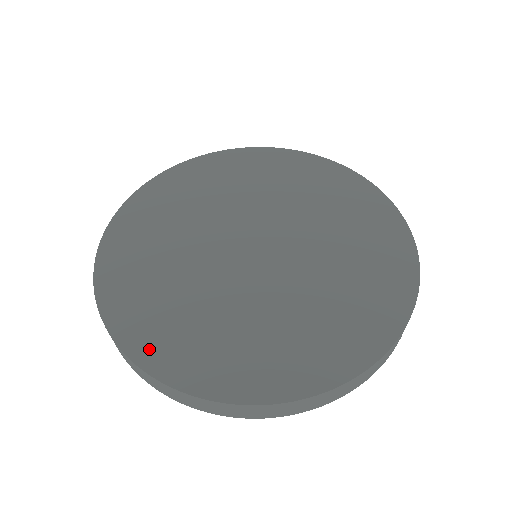
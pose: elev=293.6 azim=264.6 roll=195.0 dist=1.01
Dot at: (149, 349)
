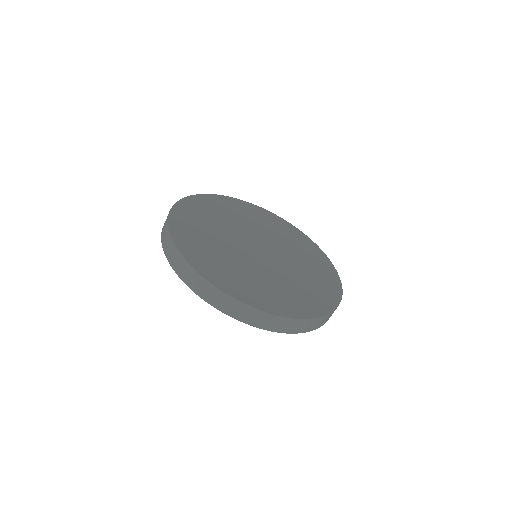
Dot at: (179, 216)
